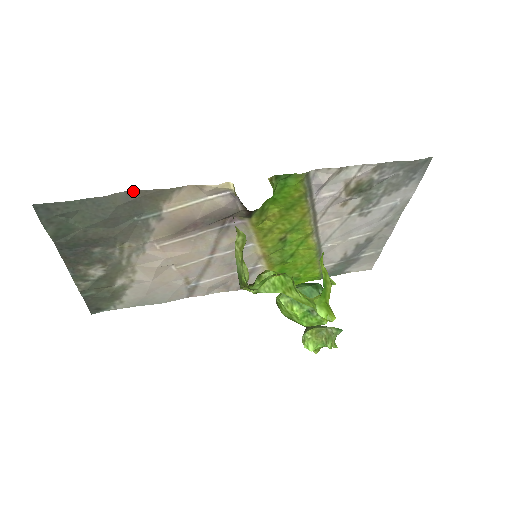
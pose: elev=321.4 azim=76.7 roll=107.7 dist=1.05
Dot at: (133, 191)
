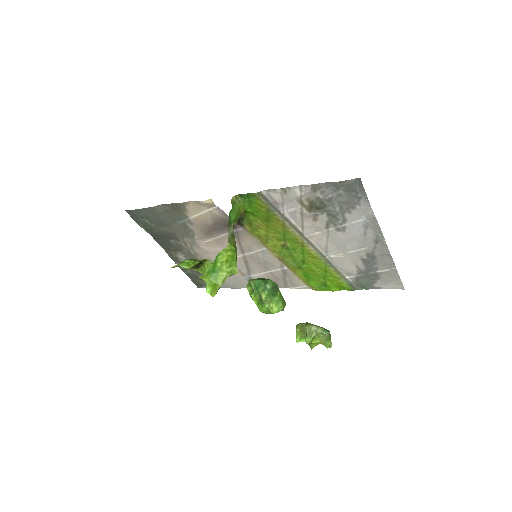
Dot at: (166, 204)
